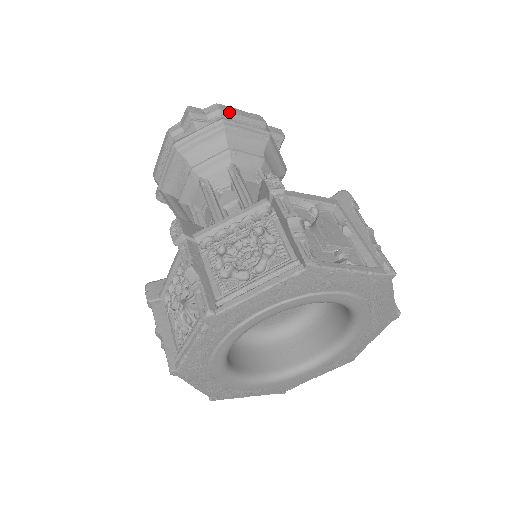
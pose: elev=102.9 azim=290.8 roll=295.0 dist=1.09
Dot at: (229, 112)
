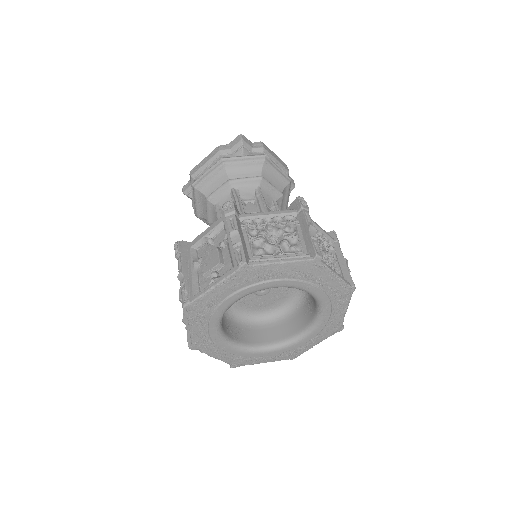
Dot at: (196, 171)
